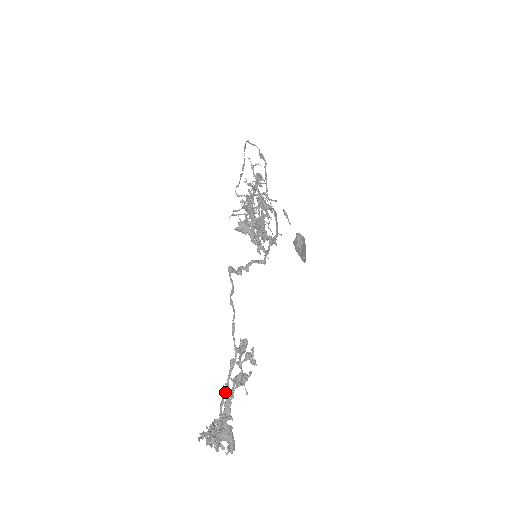
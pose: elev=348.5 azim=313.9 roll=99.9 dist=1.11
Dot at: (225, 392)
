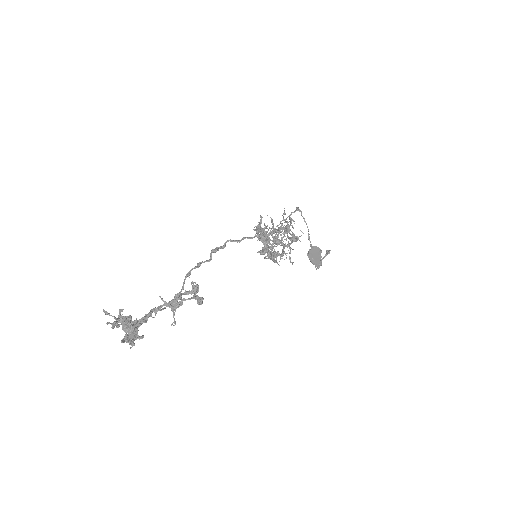
Dot at: (156, 310)
